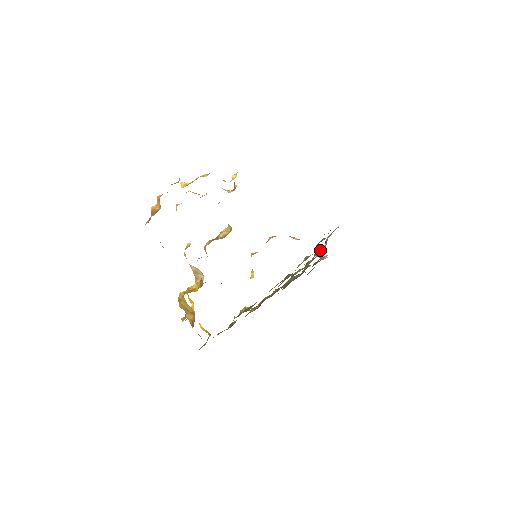
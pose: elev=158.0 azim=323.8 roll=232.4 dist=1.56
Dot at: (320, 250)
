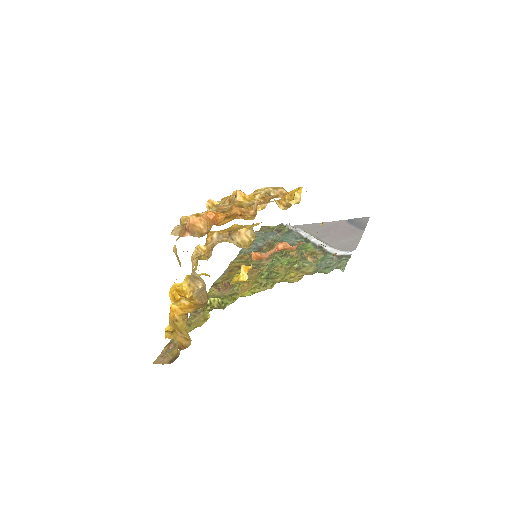
Dot at: (309, 249)
